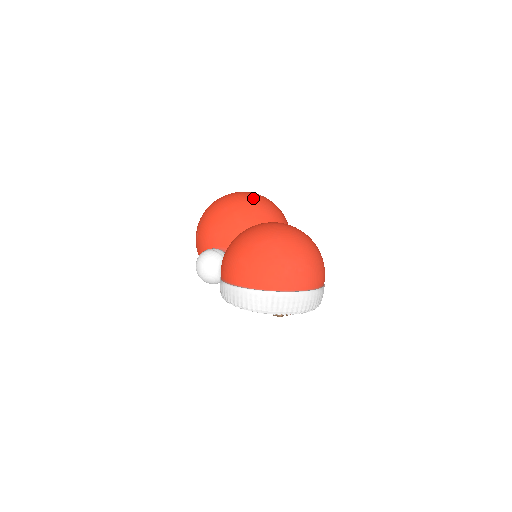
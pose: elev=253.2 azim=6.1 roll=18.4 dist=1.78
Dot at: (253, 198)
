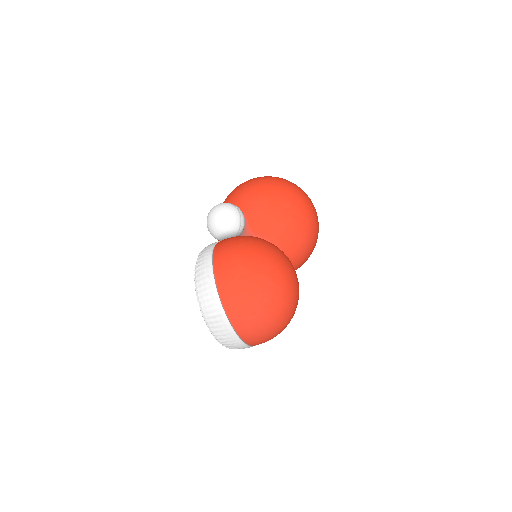
Dot at: (312, 225)
